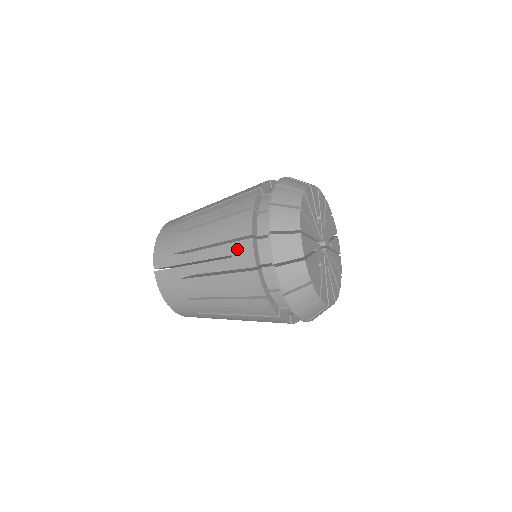
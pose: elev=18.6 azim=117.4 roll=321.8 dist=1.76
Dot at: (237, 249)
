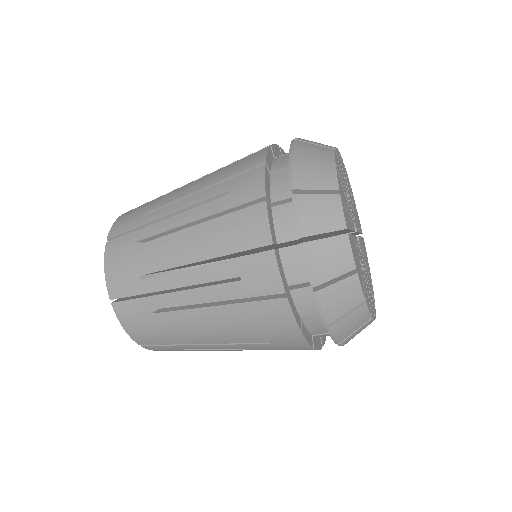
Dot at: (249, 267)
